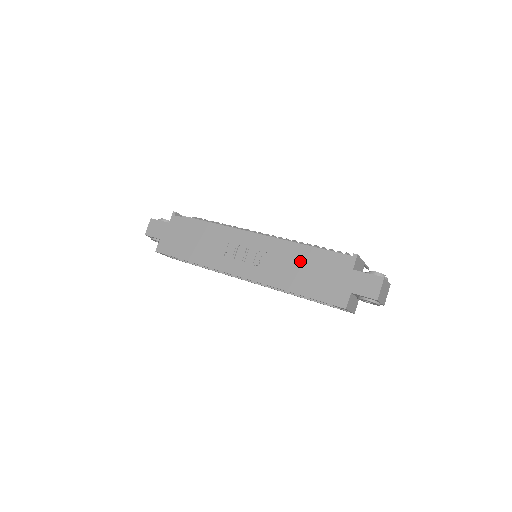
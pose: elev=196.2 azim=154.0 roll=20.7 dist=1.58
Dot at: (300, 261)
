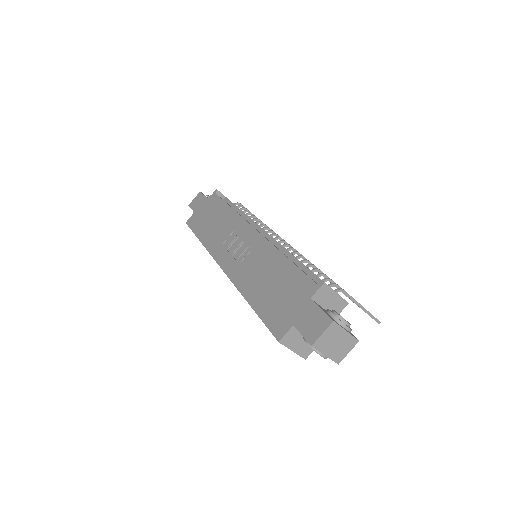
Dot at: (273, 270)
